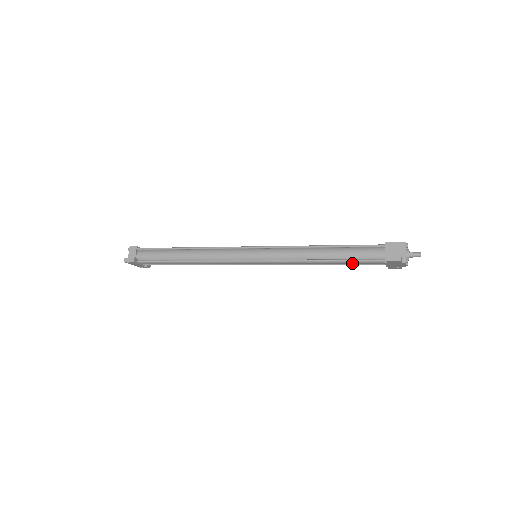
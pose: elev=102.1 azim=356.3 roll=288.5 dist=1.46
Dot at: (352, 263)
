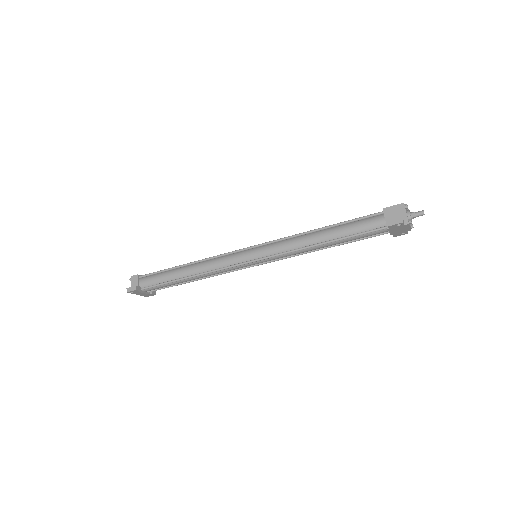
Dot at: (354, 239)
